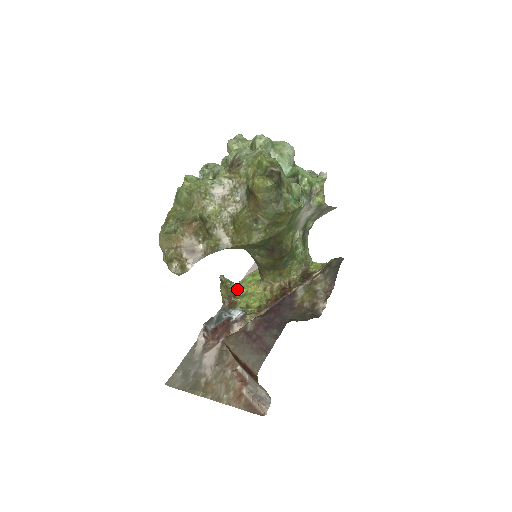
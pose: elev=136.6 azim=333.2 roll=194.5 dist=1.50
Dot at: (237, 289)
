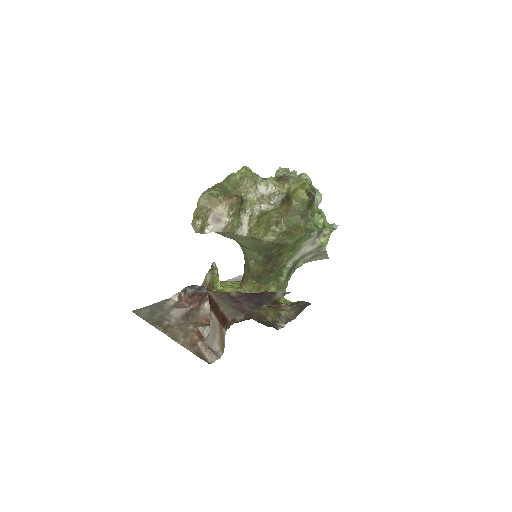
Dot at: (218, 283)
